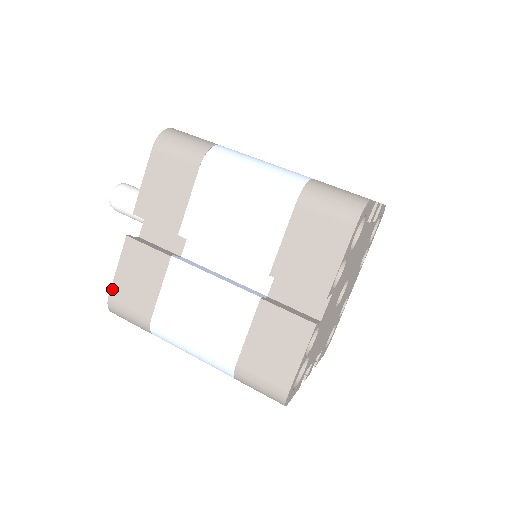
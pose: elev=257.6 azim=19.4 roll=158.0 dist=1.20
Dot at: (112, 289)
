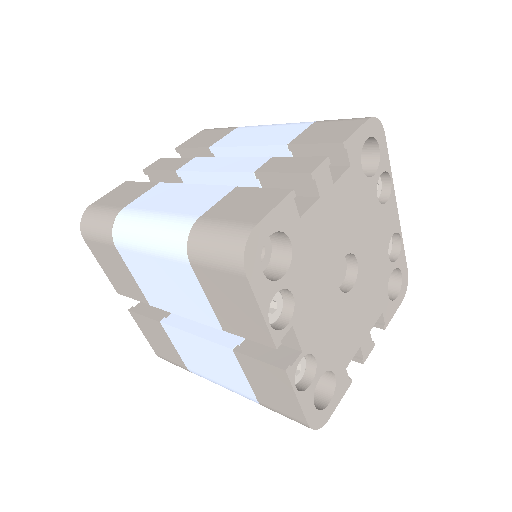
Dot at: (153, 349)
